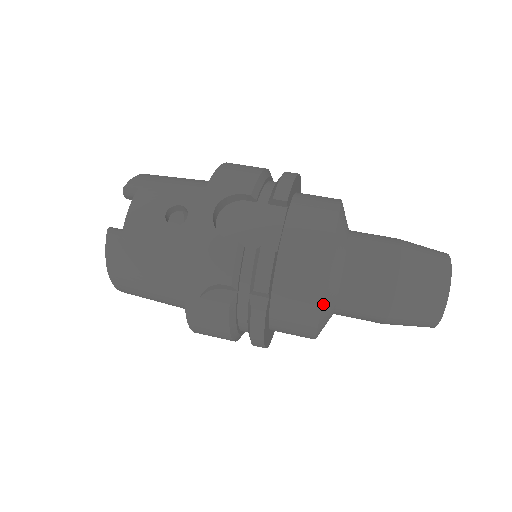
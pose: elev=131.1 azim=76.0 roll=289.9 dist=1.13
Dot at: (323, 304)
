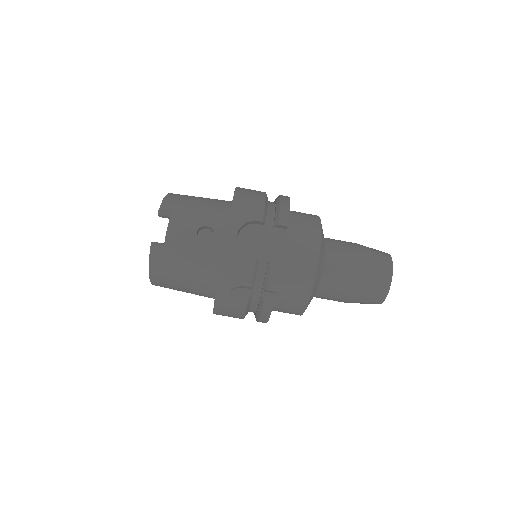
Dot at: (311, 295)
